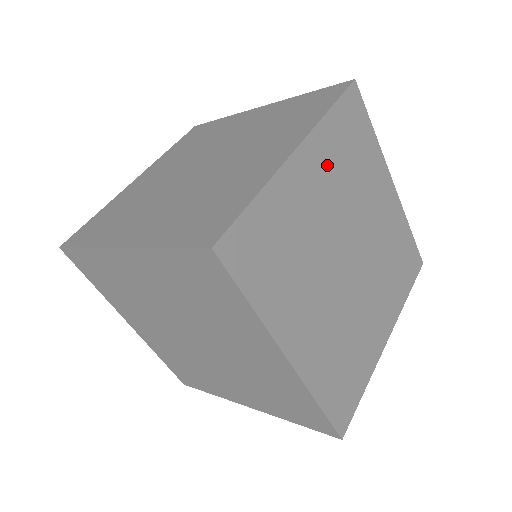
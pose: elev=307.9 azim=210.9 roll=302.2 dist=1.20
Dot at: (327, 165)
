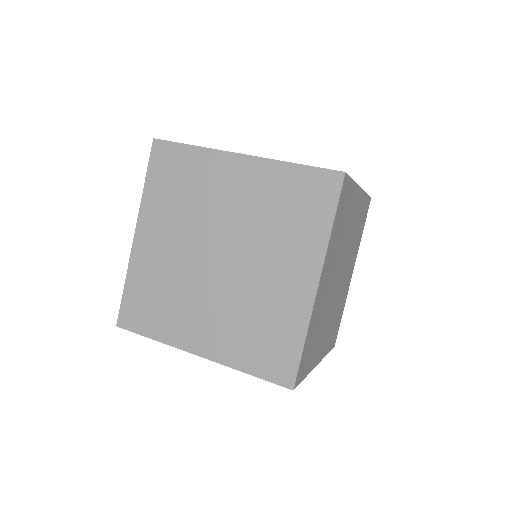
Dot at: occluded
